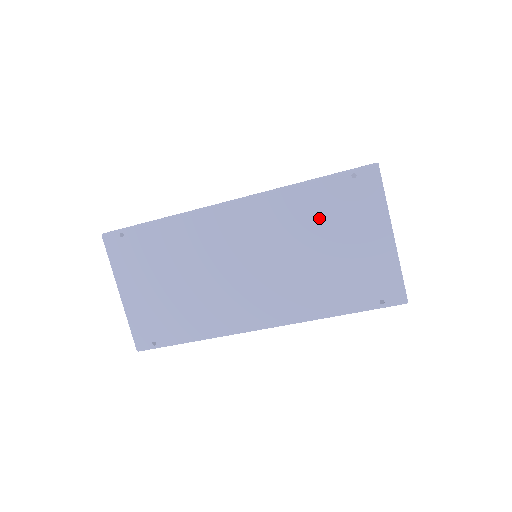
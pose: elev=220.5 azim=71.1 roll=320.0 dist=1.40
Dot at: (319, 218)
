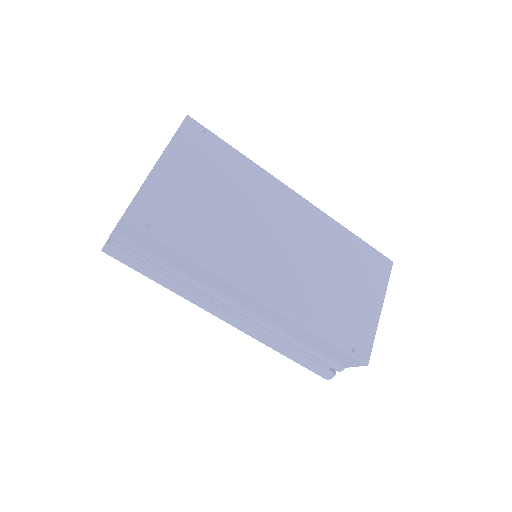
Dot at: (347, 259)
